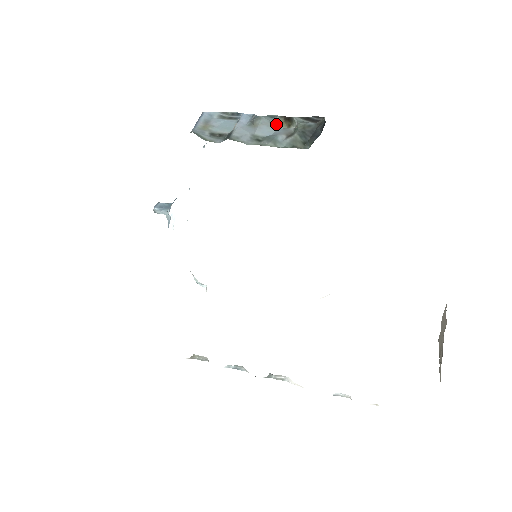
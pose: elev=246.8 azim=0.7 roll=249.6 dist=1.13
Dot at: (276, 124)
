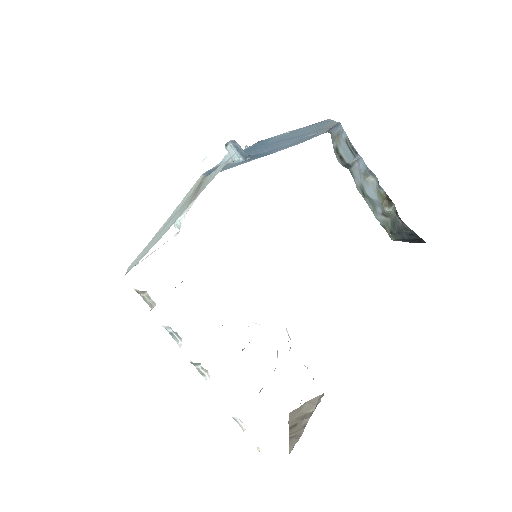
Dot at: (380, 195)
